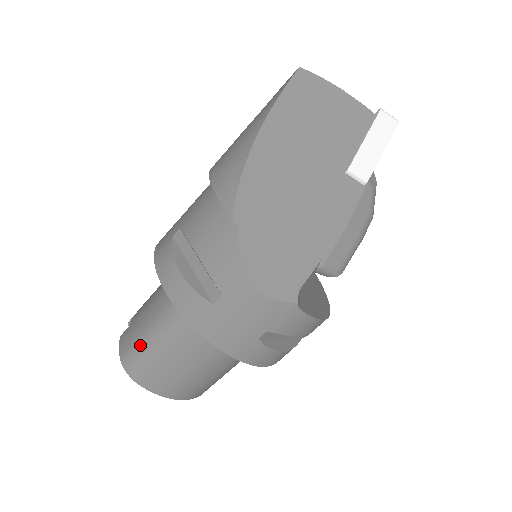
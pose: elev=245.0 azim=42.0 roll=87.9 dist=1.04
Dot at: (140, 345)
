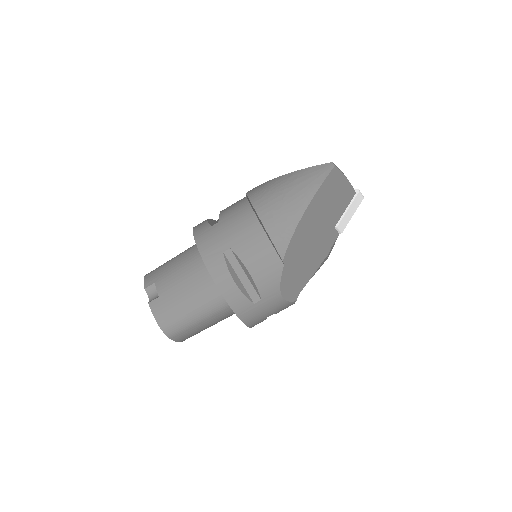
Dot at: (179, 316)
